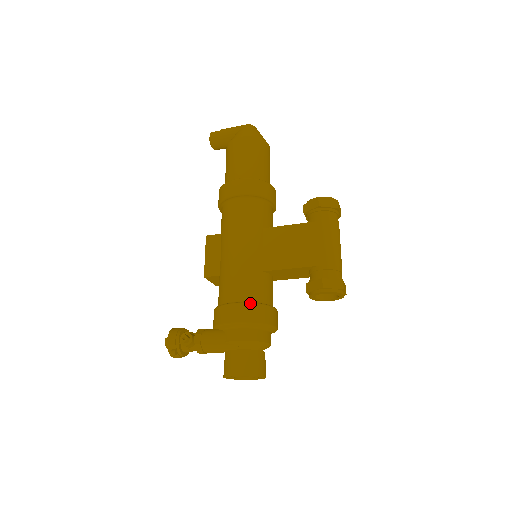
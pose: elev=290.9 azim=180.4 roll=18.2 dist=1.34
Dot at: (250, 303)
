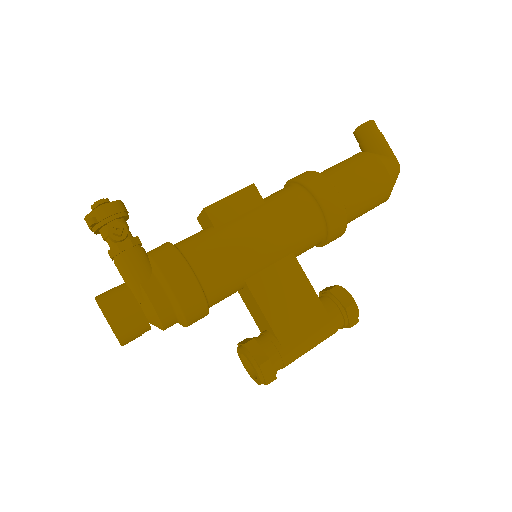
Dot at: (203, 292)
